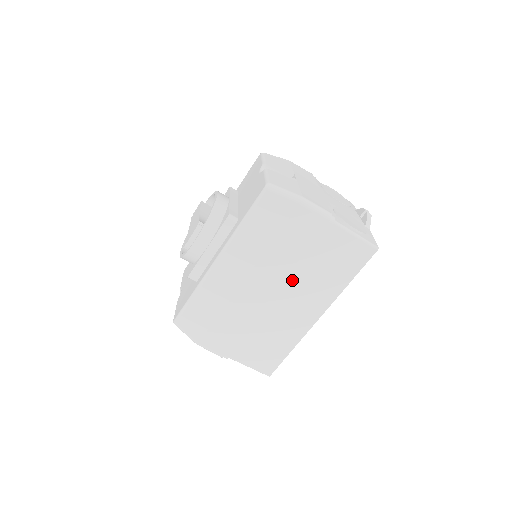
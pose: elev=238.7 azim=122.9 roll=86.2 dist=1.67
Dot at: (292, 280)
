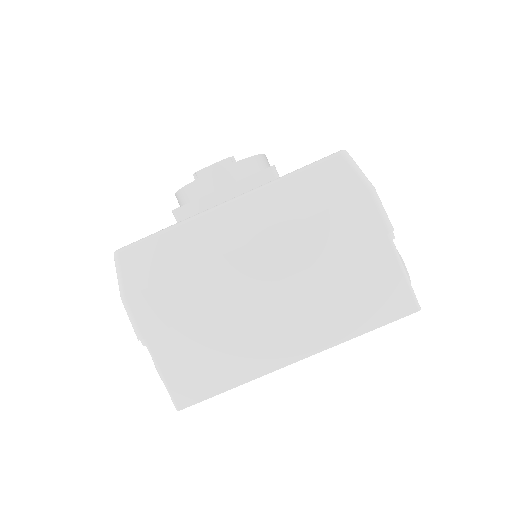
Dot at: (298, 285)
